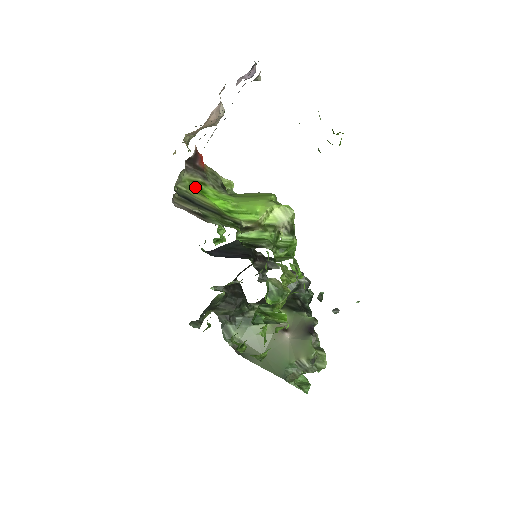
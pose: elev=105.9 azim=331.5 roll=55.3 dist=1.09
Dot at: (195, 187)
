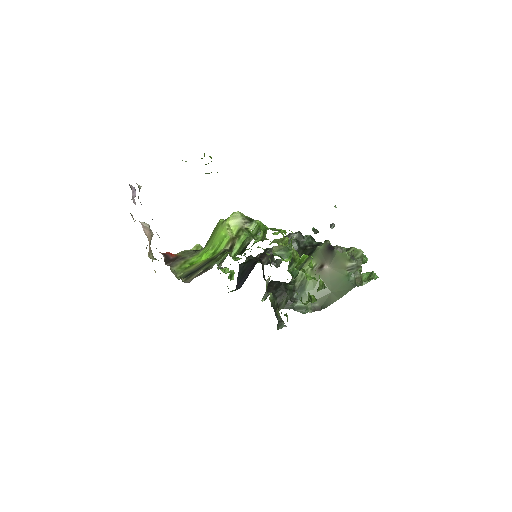
Dot at: (185, 267)
